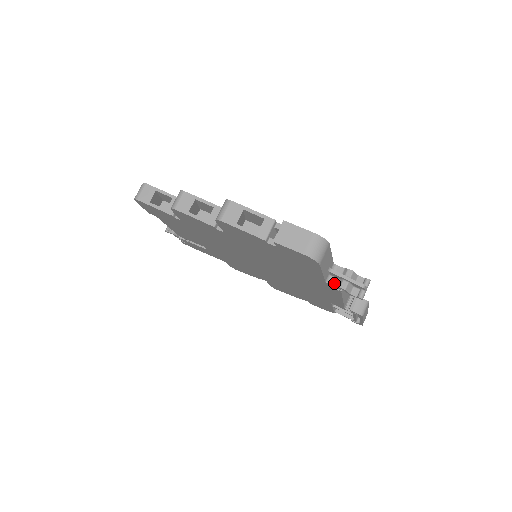
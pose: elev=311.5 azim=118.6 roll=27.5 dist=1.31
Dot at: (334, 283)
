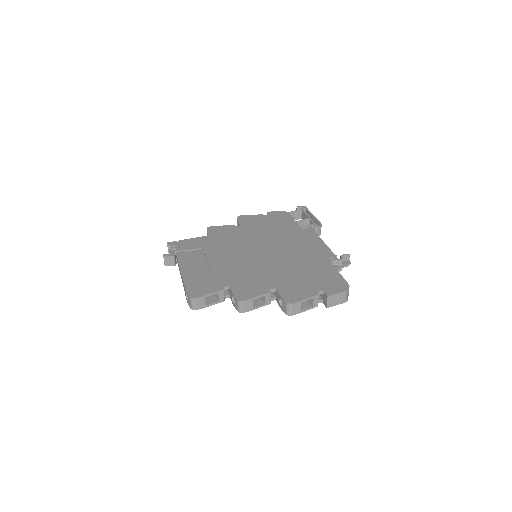
Dot at: occluded
